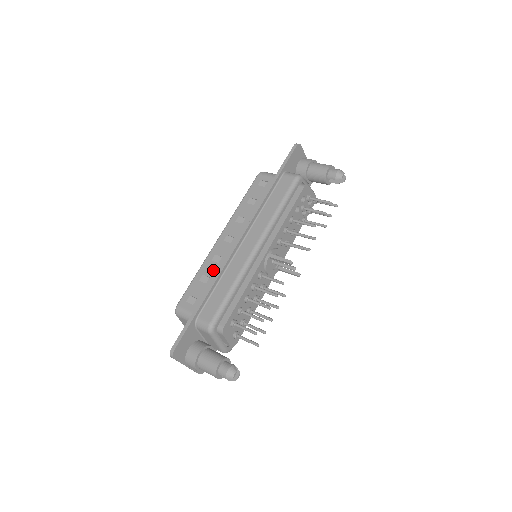
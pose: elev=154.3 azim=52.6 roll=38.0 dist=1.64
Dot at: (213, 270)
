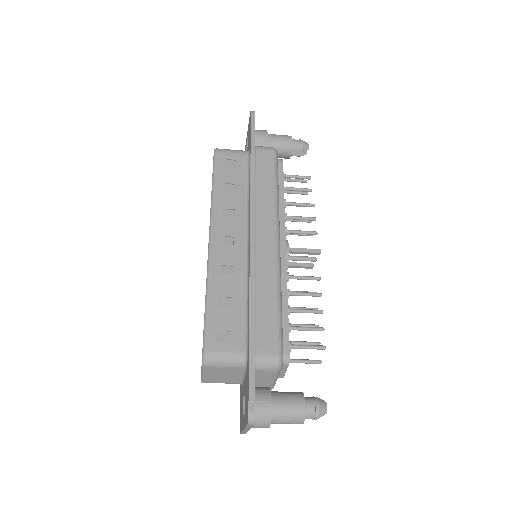
Dot at: (231, 286)
